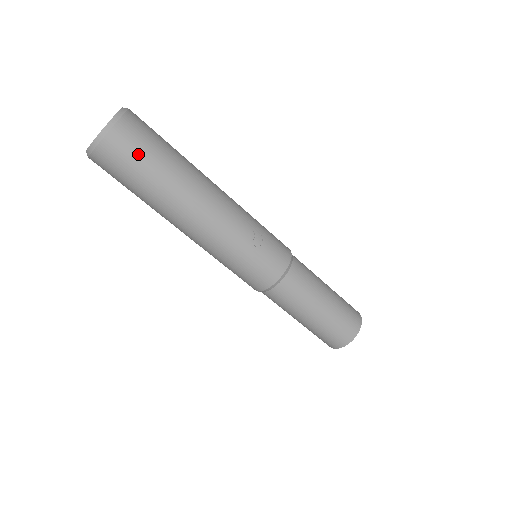
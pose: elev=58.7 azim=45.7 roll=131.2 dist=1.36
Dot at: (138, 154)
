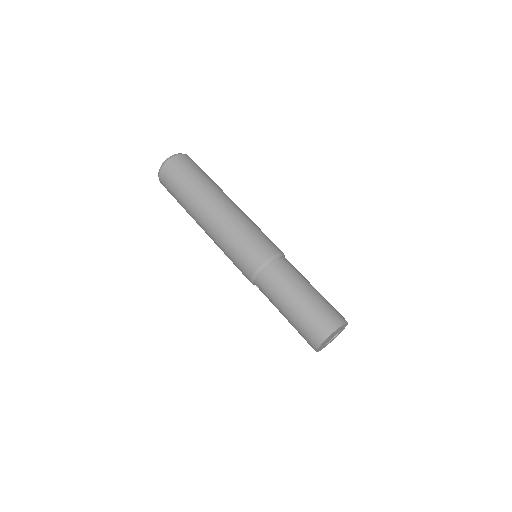
Dot at: occluded
